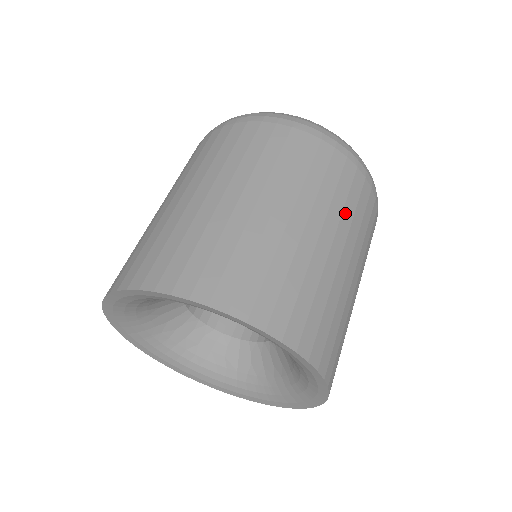
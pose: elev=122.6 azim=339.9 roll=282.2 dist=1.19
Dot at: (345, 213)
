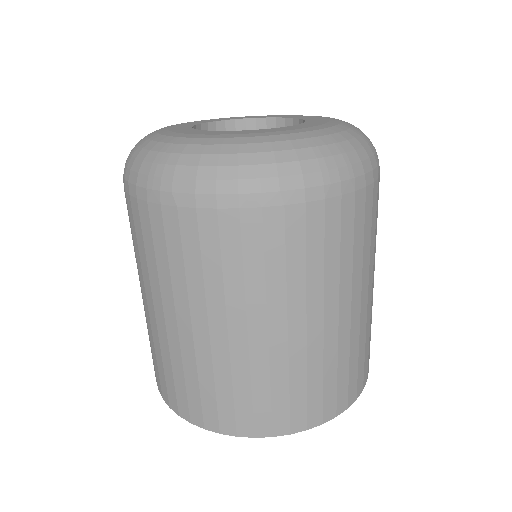
Dot at: (343, 267)
